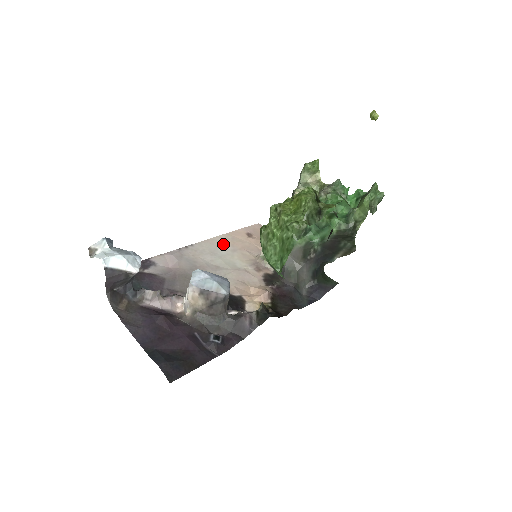
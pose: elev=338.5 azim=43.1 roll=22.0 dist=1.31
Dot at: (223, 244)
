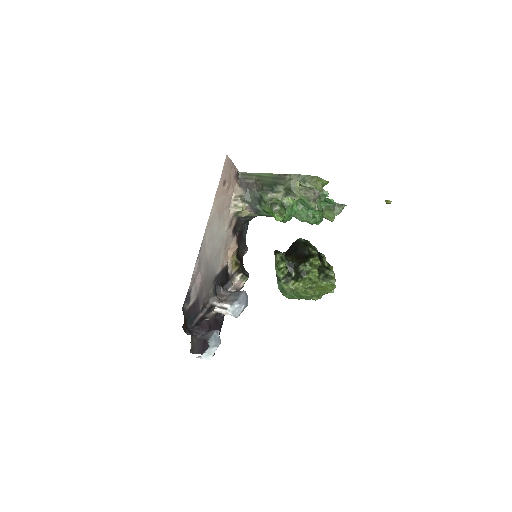
Dot at: (215, 218)
